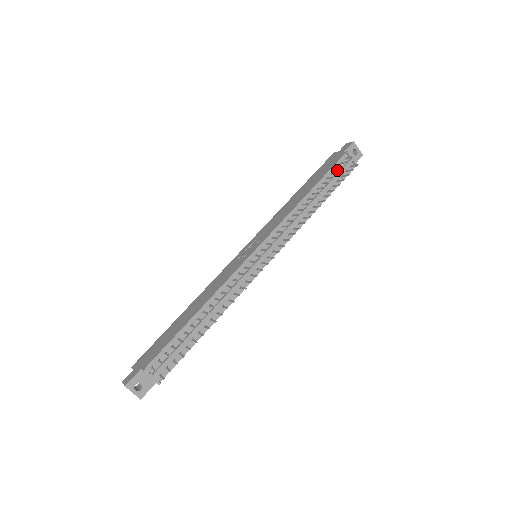
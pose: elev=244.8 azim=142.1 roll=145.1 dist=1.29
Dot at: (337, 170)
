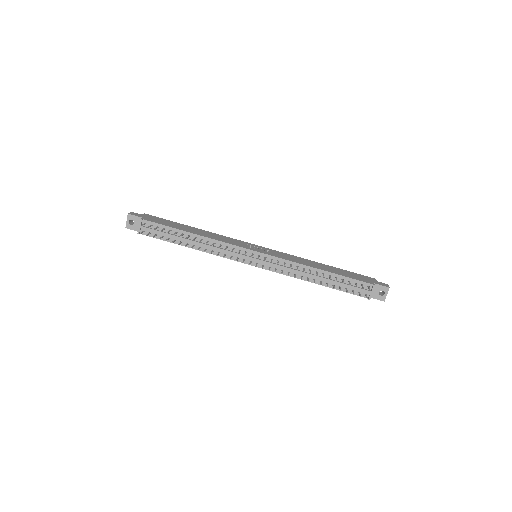
Dot at: occluded
